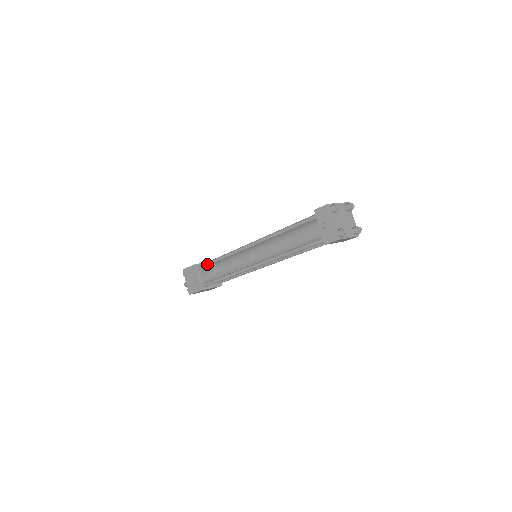
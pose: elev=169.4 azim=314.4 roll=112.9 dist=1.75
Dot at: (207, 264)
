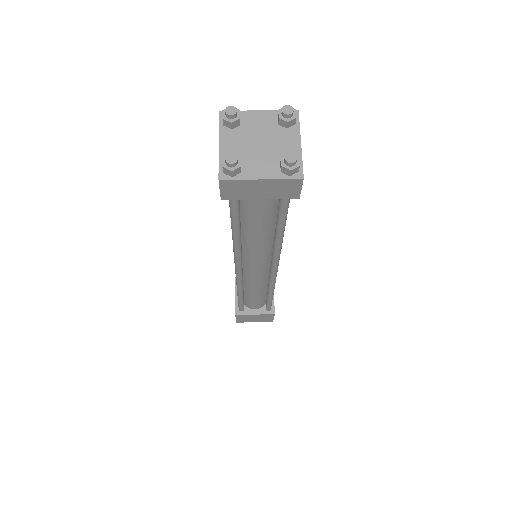
Dot at: occluded
